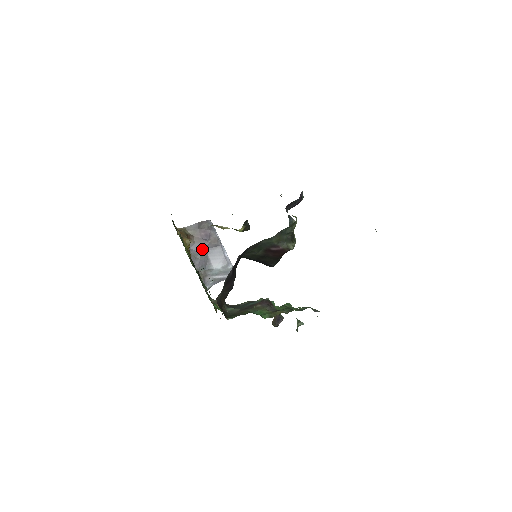
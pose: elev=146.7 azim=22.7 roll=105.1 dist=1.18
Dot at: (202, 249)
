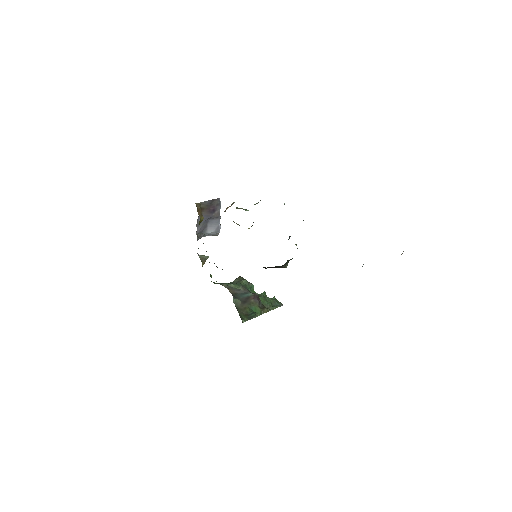
Dot at: (206, 219)
